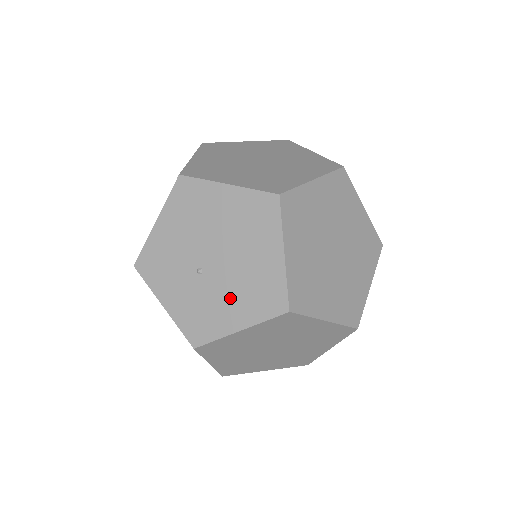
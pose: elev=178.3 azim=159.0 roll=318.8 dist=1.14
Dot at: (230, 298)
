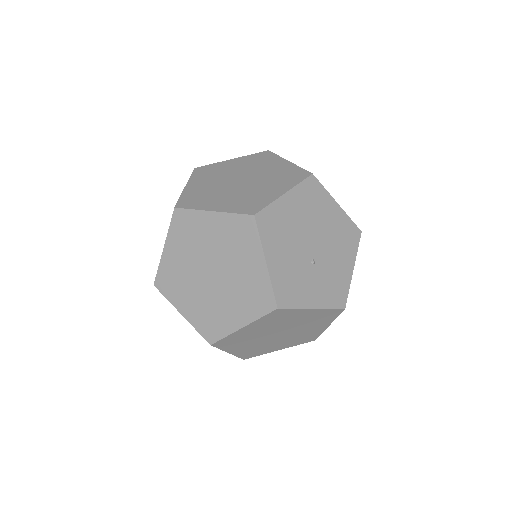
Dot at: (337, 258)
